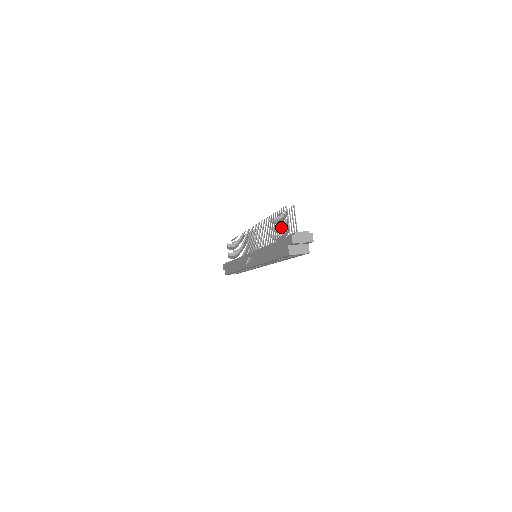
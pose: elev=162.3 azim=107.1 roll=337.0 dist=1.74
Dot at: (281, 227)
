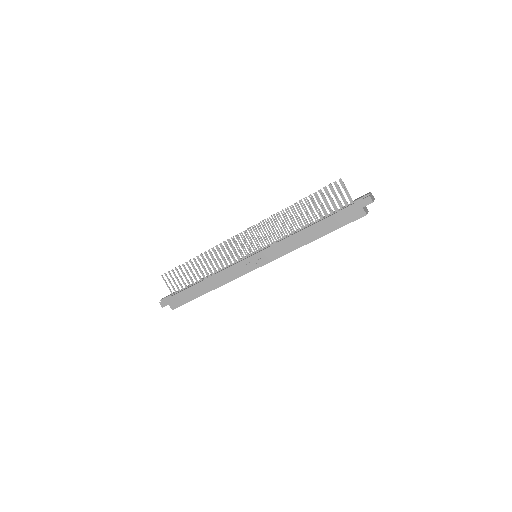
Dot at: occluded
